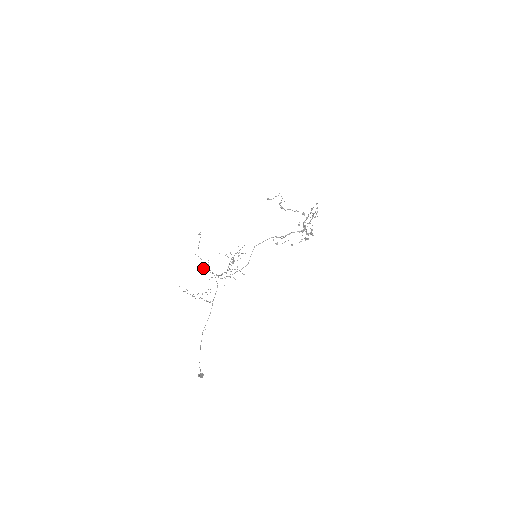
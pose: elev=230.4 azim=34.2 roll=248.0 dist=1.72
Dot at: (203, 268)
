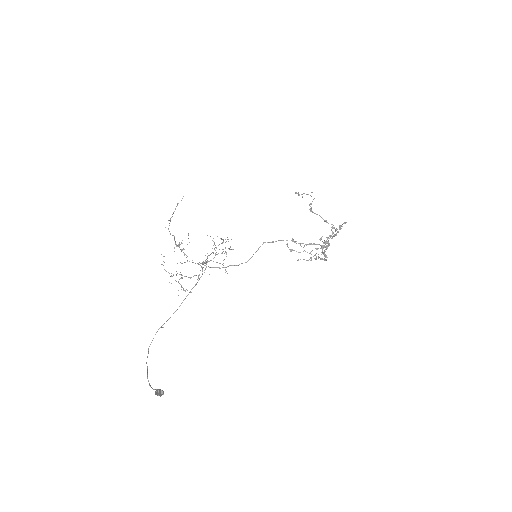
Dot at: occluded
